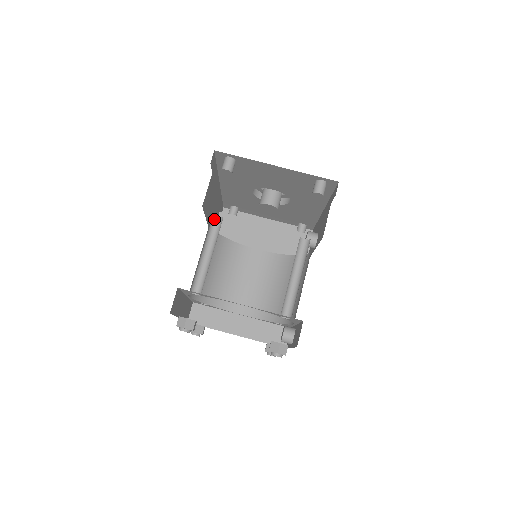
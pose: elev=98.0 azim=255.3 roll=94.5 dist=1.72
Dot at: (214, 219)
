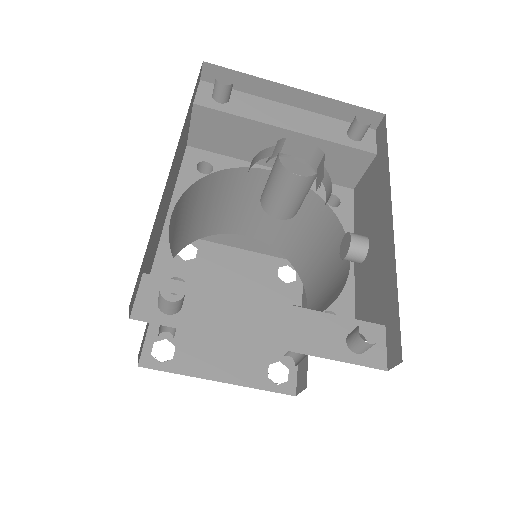
Dot at: occluded
